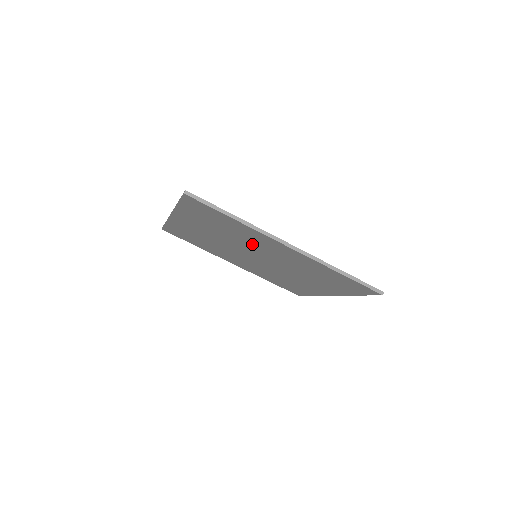
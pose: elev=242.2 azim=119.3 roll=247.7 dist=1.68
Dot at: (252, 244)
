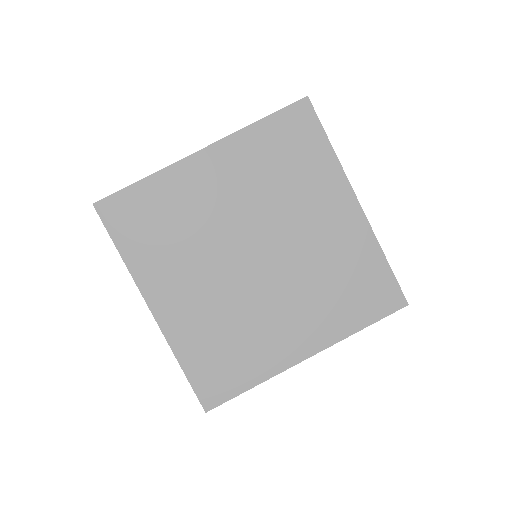
Dot at: (295, 210)
